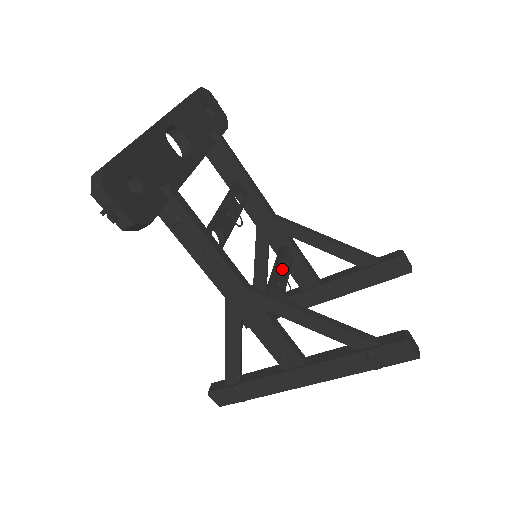
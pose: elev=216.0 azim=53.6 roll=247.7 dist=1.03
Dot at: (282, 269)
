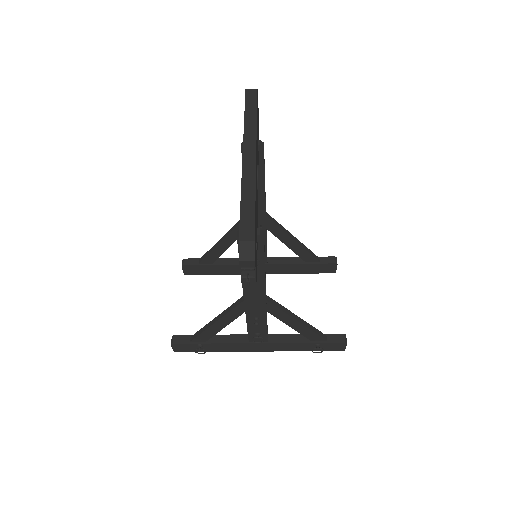
Dot at: occluded
